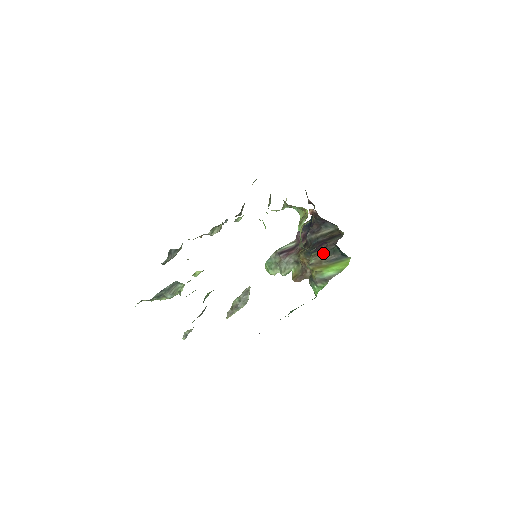
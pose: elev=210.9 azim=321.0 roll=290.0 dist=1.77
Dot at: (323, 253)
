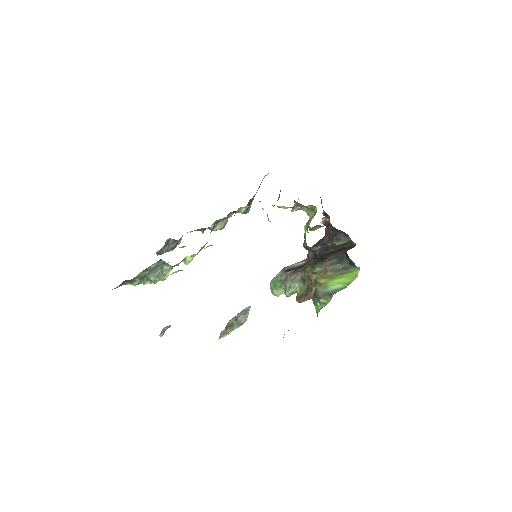
Dot at: (330, 261)
